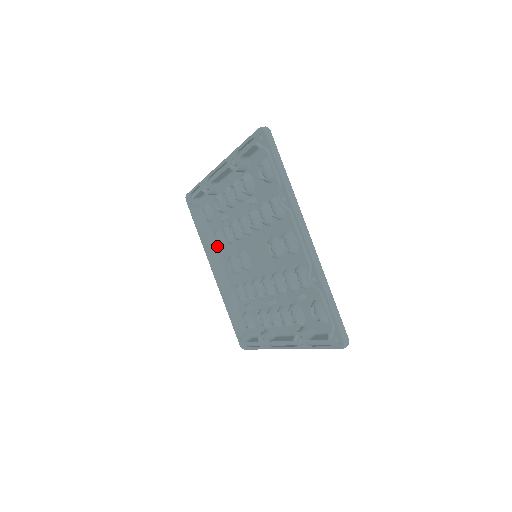
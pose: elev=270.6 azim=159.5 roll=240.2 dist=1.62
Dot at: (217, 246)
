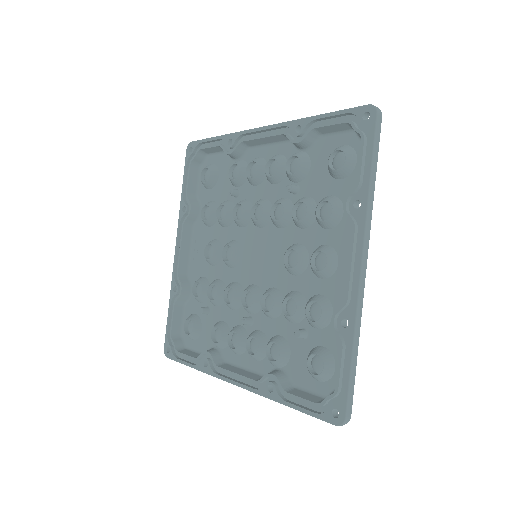
Dot at: (198, 220)
